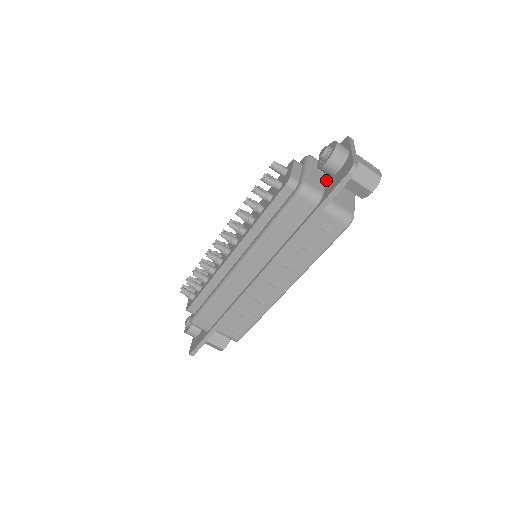
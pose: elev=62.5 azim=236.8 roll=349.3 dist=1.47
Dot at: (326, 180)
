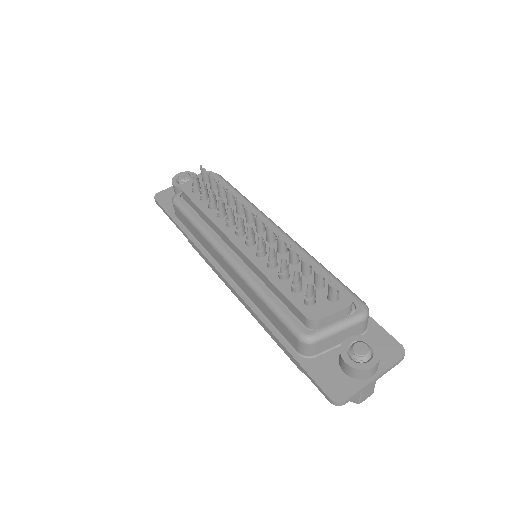
Dot at: (337, 348)
